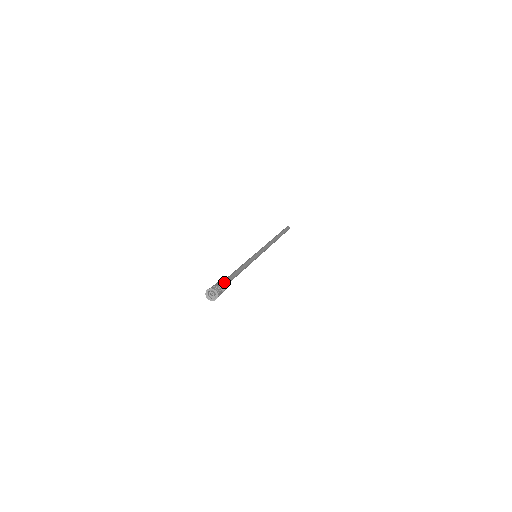
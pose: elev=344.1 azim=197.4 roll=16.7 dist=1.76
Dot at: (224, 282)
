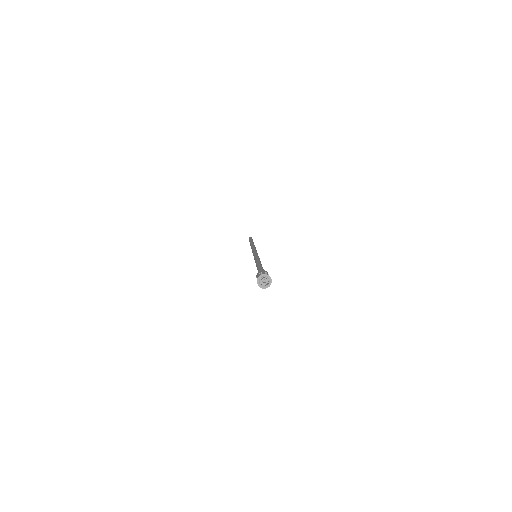
Dot at: occluded
